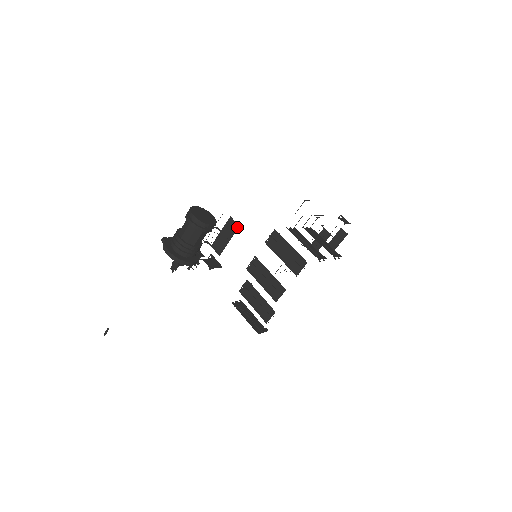
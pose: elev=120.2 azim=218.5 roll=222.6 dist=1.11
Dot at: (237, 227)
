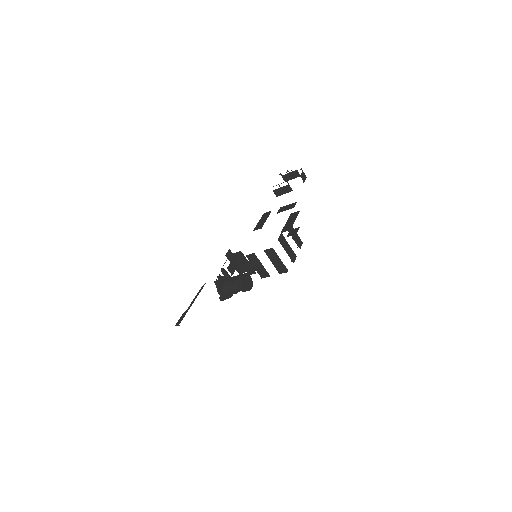
Dot at: (258, 268)
